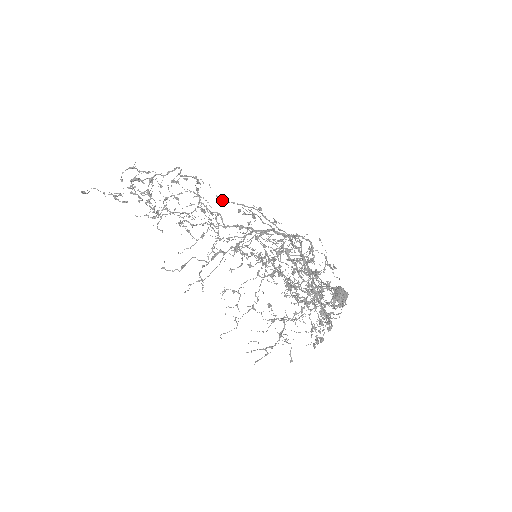
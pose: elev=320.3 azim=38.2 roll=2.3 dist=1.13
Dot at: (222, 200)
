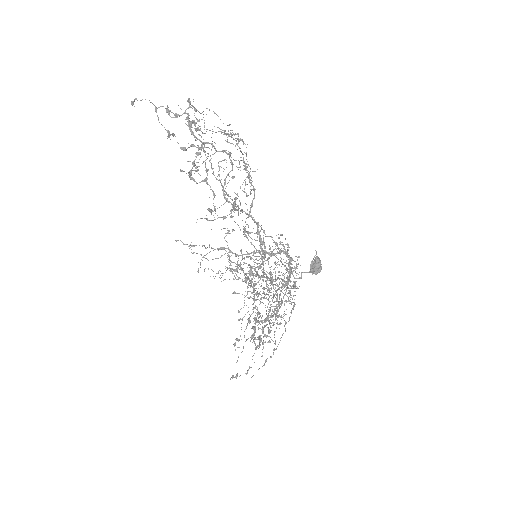
Dot at: (246, 235)
